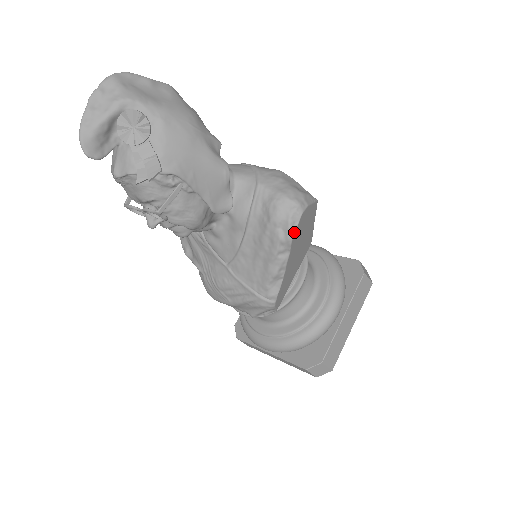
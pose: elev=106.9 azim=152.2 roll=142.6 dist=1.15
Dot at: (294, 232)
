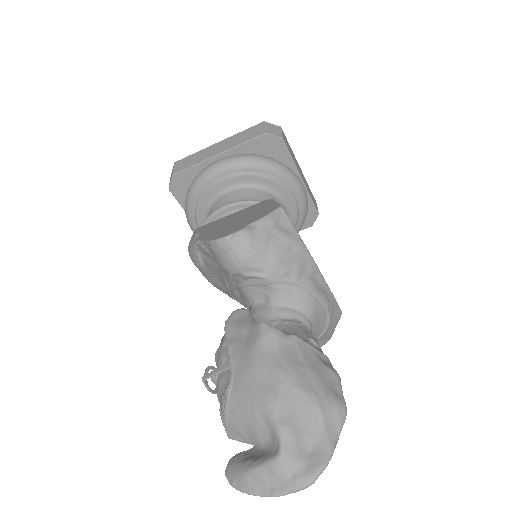
Dot at: occluded
